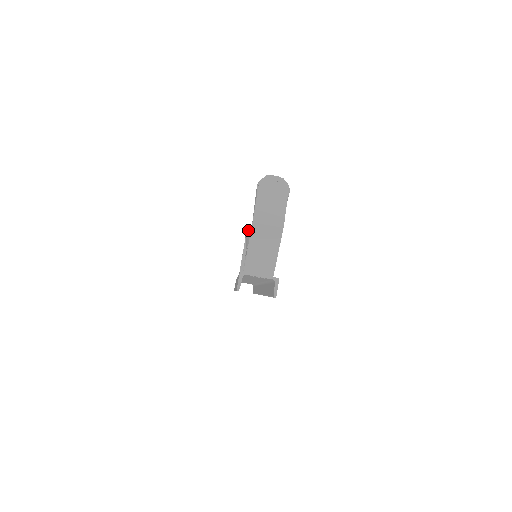
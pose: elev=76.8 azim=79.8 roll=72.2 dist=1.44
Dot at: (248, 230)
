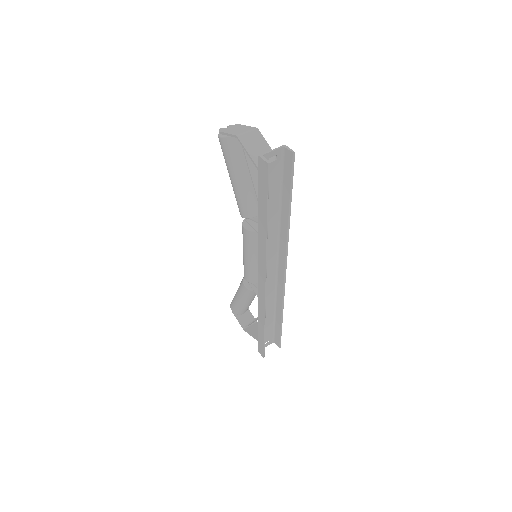
Dot at: occluded
